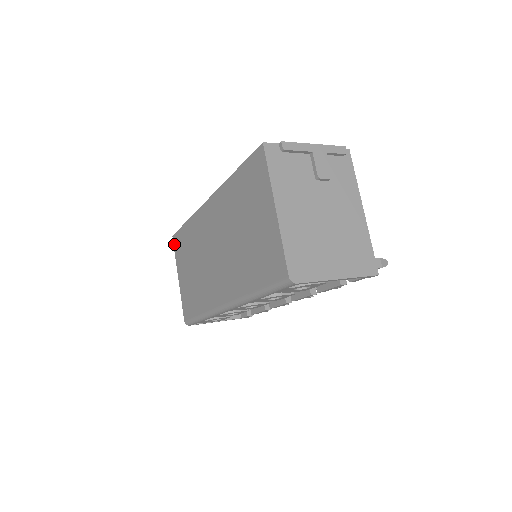
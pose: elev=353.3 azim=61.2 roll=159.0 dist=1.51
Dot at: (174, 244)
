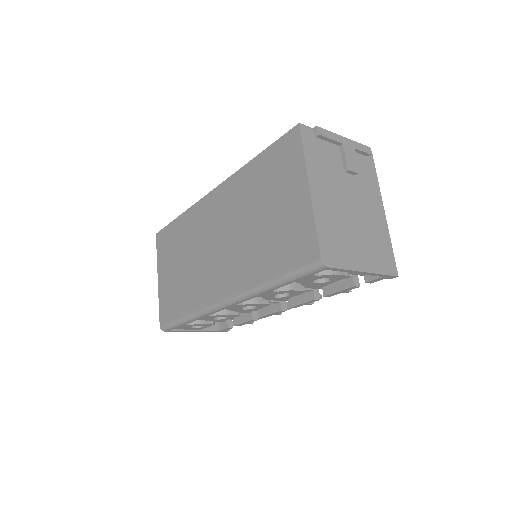
Dot at: (157, 242)
